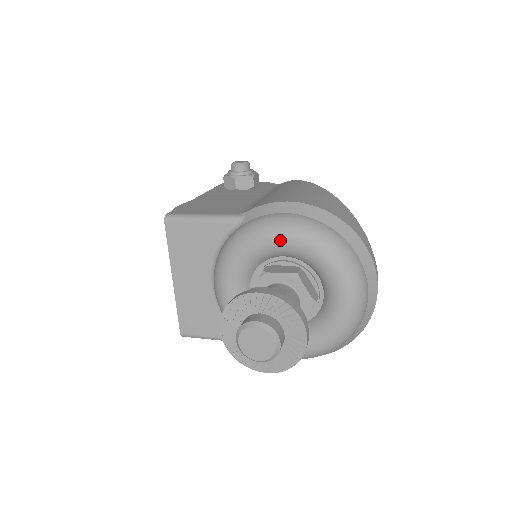
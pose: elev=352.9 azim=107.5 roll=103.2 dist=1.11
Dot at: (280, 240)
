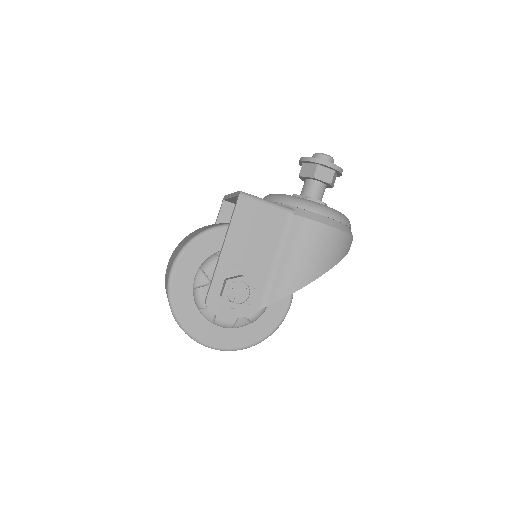
Dot at: occluded
